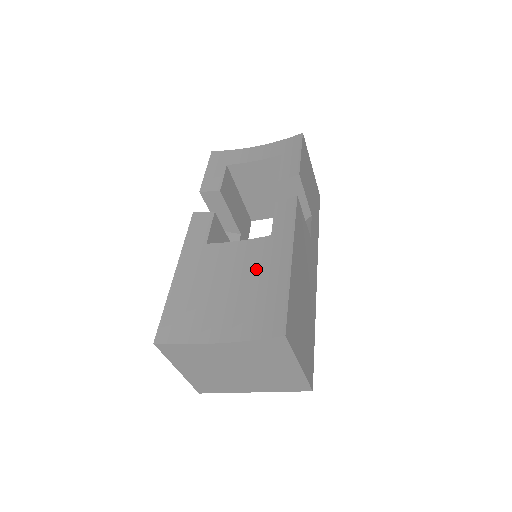
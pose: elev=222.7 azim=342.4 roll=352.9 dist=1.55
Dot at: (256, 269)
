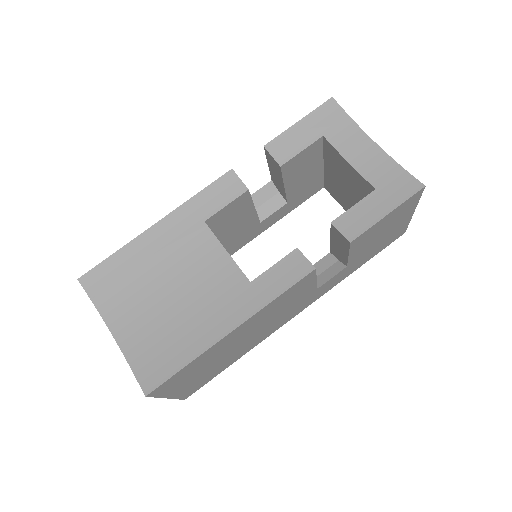
Dot at: (203, 302)
